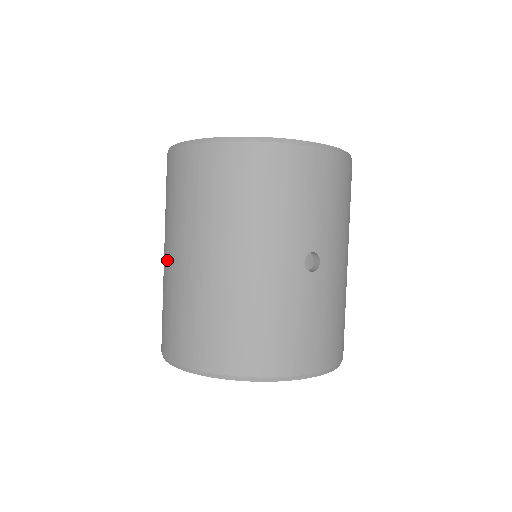
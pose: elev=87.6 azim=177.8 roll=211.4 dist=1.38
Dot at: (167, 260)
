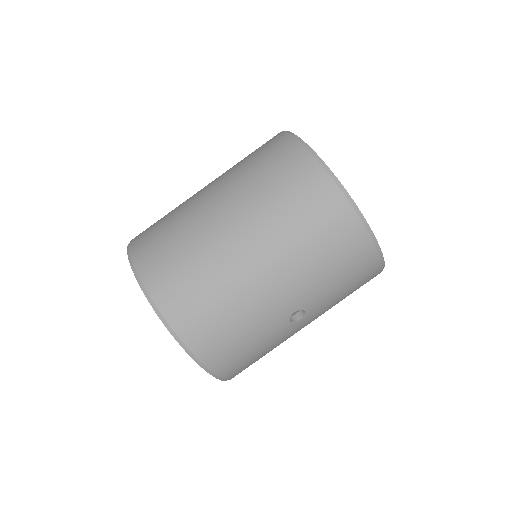
Dot at: (210, 203)
